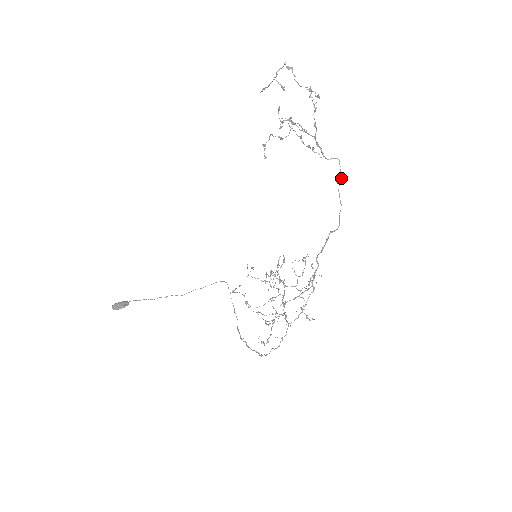
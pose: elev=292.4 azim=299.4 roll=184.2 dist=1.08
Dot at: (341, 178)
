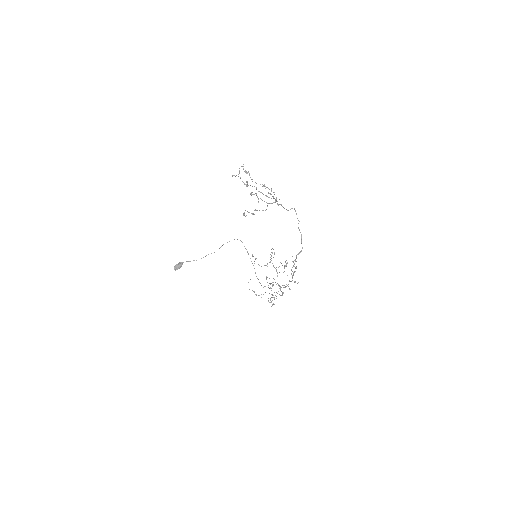
Dot at: (298, 220)
